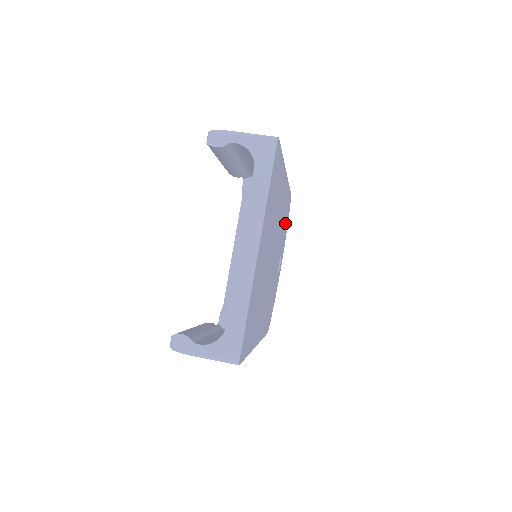
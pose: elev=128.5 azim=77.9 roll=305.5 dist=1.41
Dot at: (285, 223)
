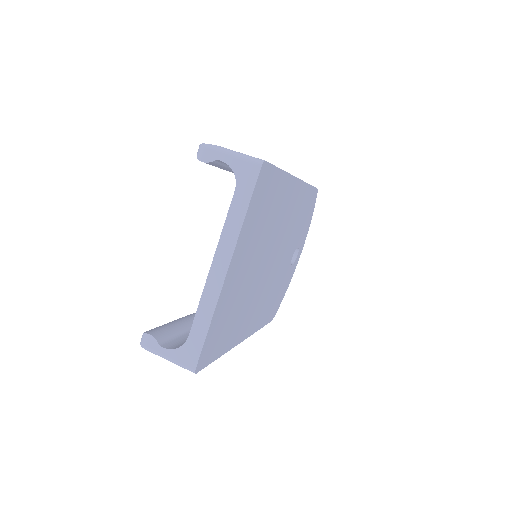
Dot at: (304, 218)
